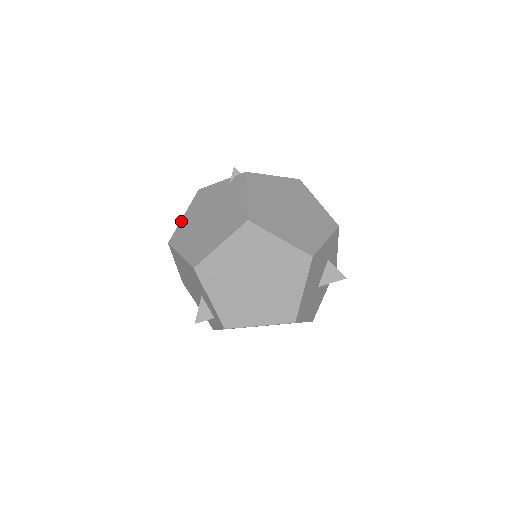
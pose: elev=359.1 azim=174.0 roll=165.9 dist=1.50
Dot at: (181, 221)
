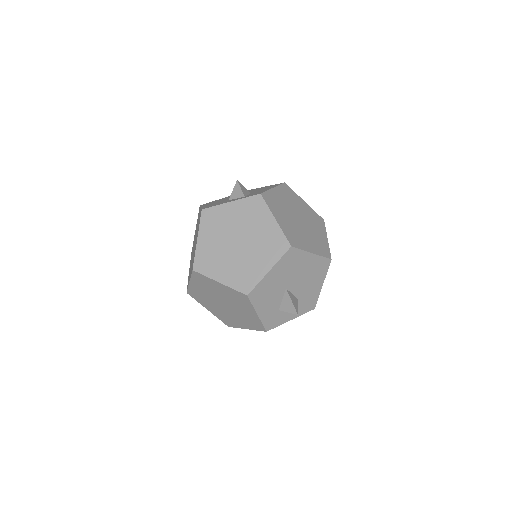
Dot at: occluded
